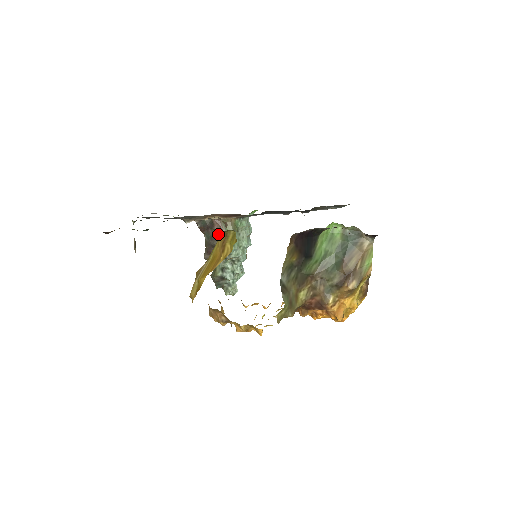
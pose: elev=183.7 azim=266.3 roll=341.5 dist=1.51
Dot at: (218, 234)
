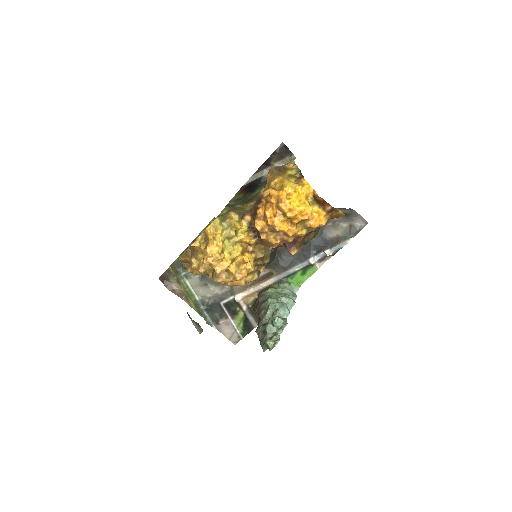
Dot at: occluded
